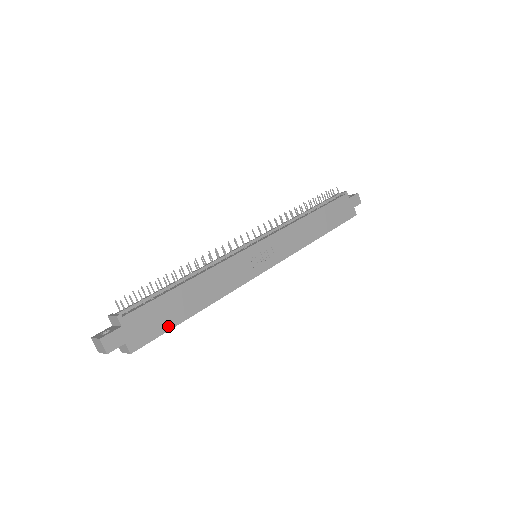
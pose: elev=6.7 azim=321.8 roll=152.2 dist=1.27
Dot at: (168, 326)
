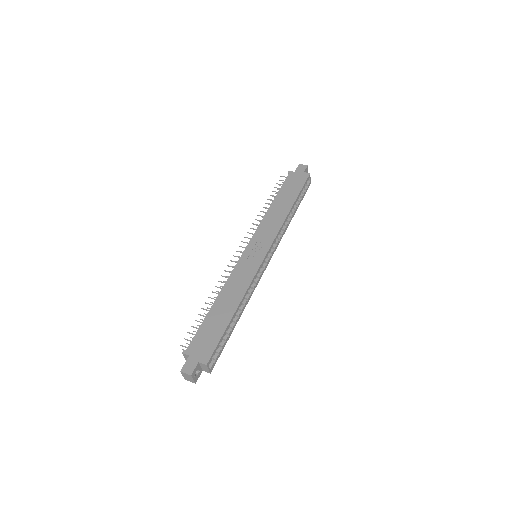
Dot at: (220, 334)
